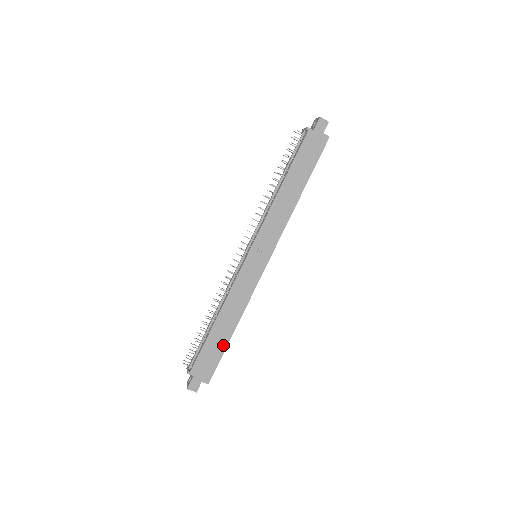
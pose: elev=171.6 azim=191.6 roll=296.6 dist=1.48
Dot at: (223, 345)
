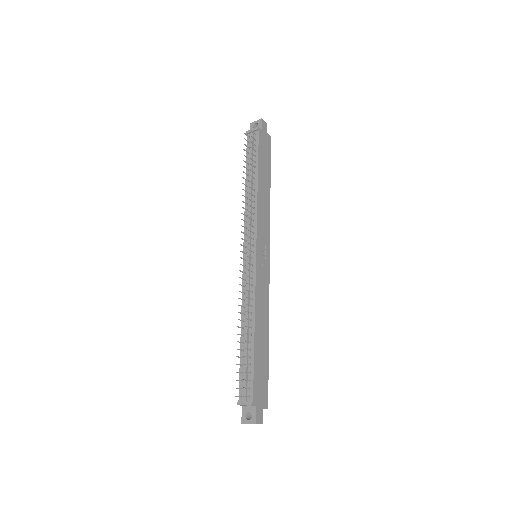
Dot at: (266, 358)
